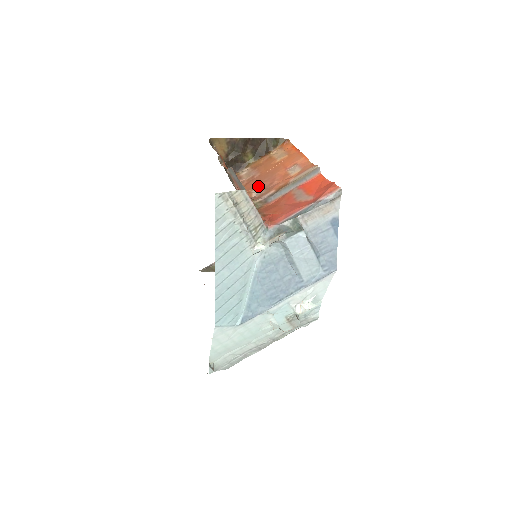
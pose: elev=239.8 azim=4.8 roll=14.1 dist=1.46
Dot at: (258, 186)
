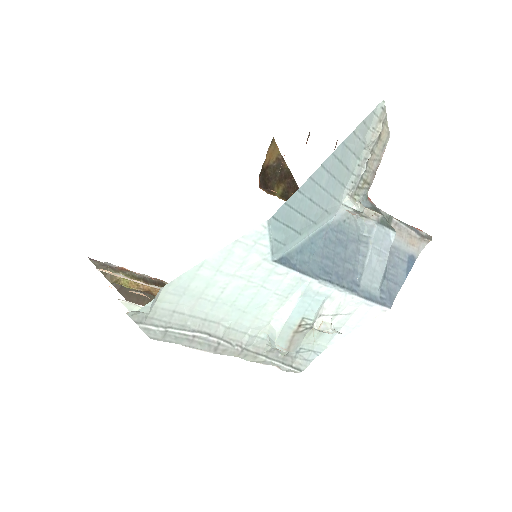
Dot at: occluded
